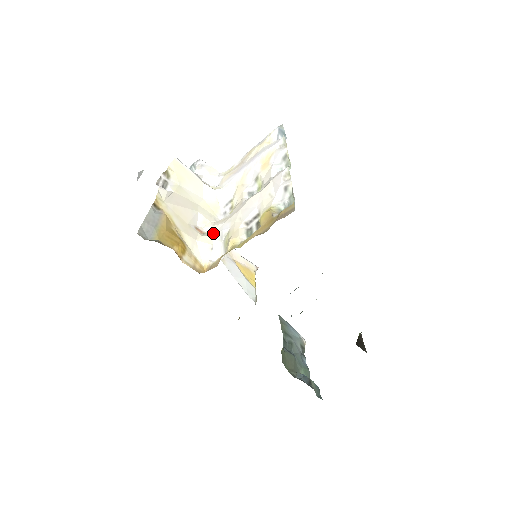
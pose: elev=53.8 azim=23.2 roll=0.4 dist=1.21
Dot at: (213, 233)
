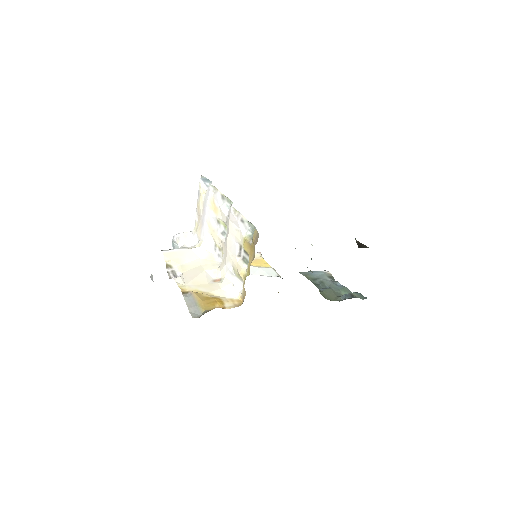
Dot at: (225, 275)
